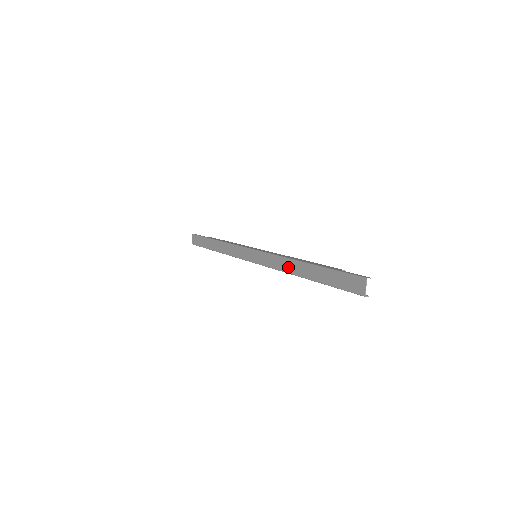
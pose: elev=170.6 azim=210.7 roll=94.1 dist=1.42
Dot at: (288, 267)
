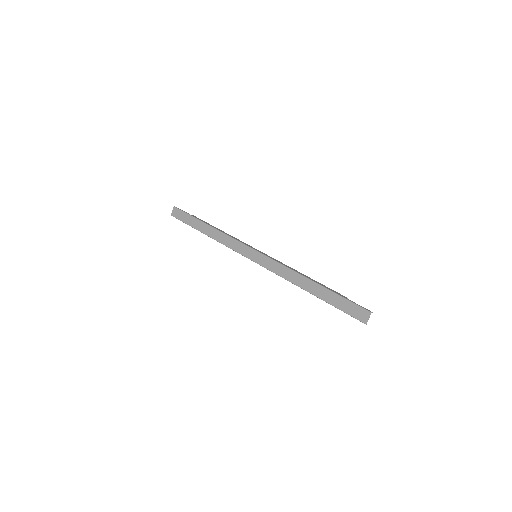
Dot at: (294, 279)
